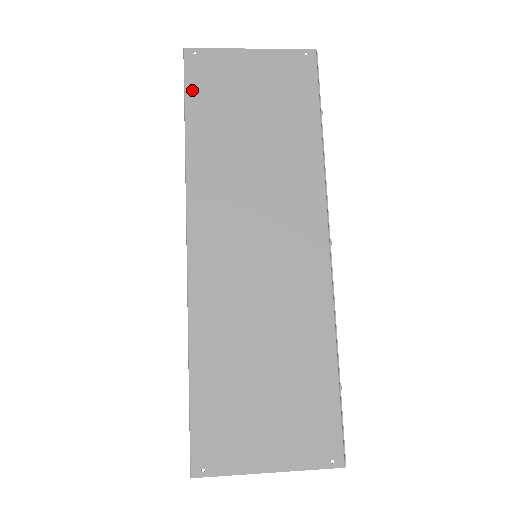
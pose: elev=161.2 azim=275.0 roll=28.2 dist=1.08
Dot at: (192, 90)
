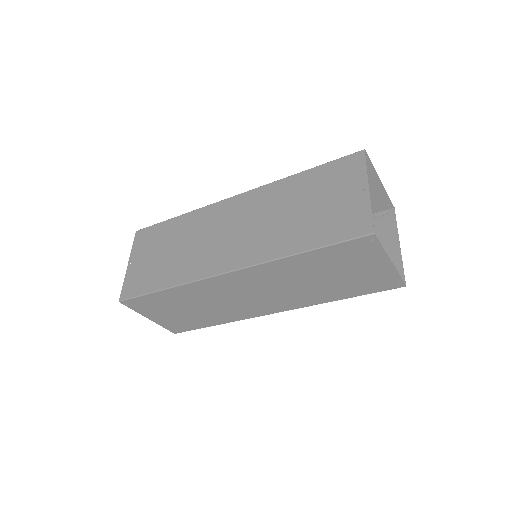
Dot at: occluded
